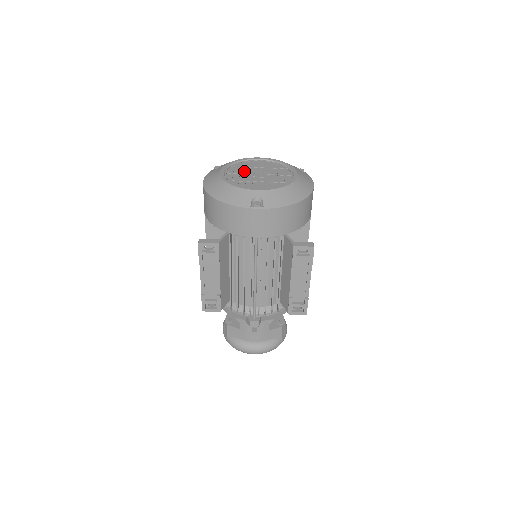
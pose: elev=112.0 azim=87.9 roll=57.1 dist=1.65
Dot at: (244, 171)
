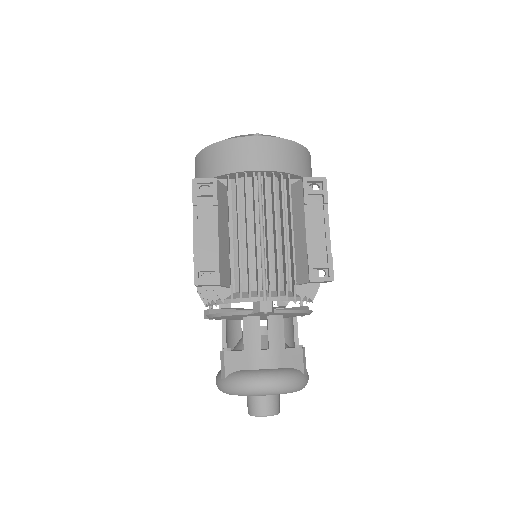
Dot at: occluded
